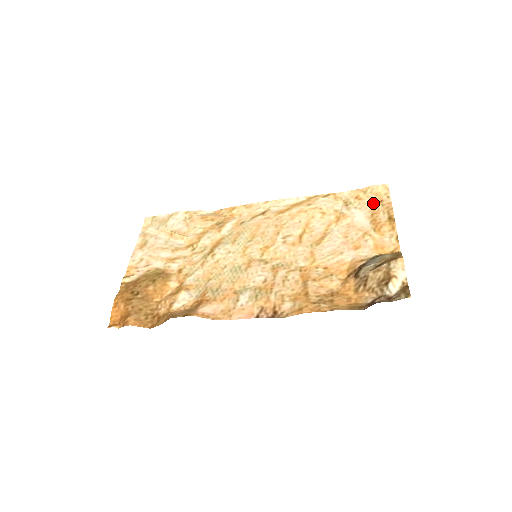
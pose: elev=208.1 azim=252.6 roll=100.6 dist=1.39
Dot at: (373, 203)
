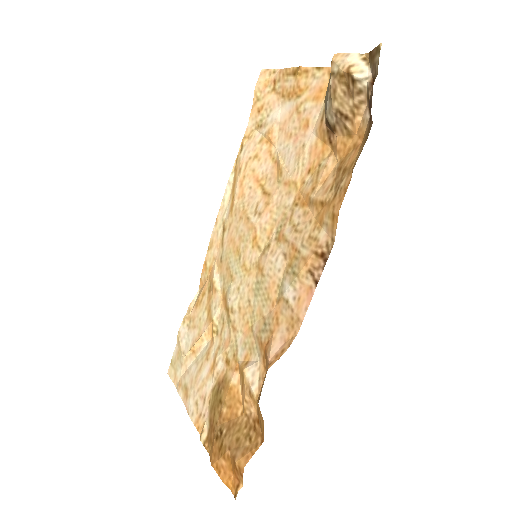
Dot at: (272, 92)
